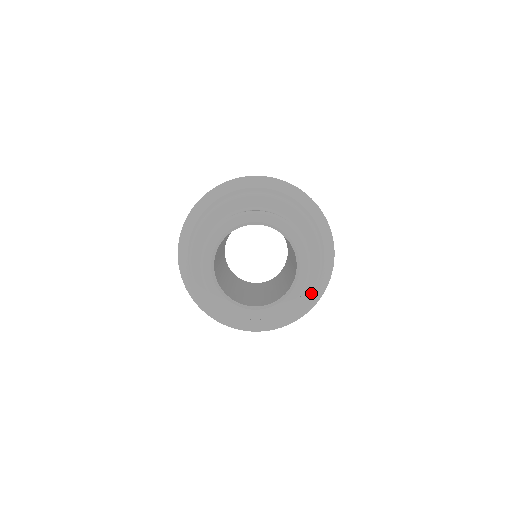
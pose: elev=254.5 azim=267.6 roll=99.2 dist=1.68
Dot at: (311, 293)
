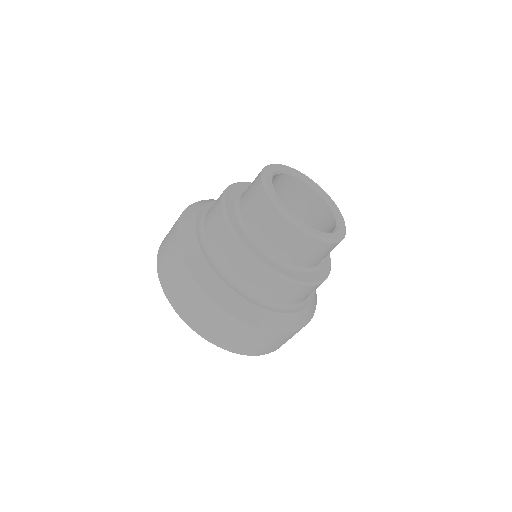
Dot at: (298, 282)
